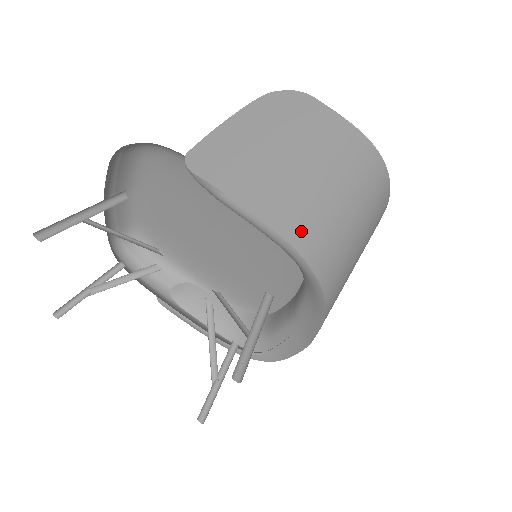
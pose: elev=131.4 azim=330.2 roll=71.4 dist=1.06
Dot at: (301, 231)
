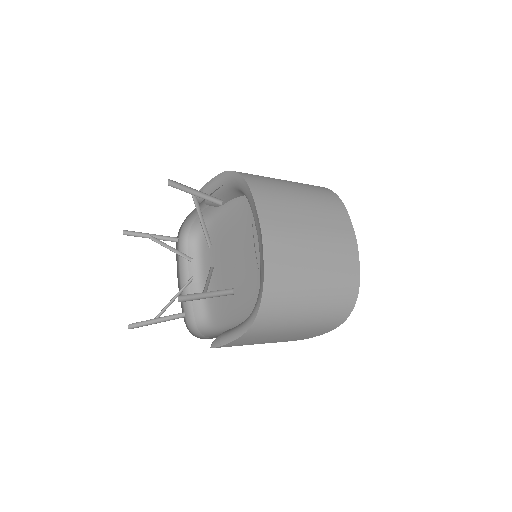
Dot at: occluded
